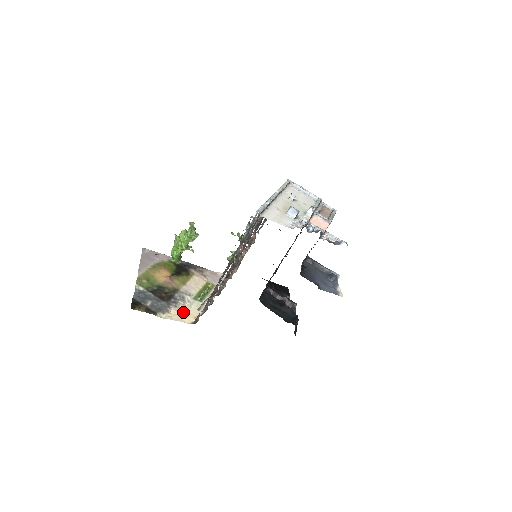
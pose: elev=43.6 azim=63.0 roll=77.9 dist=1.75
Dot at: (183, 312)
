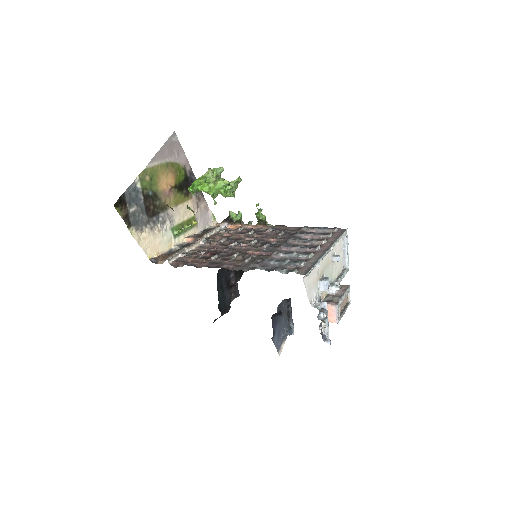
Dot at: (153, 240)
